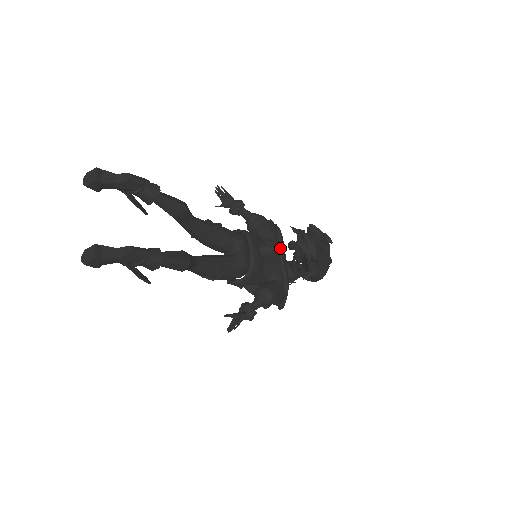
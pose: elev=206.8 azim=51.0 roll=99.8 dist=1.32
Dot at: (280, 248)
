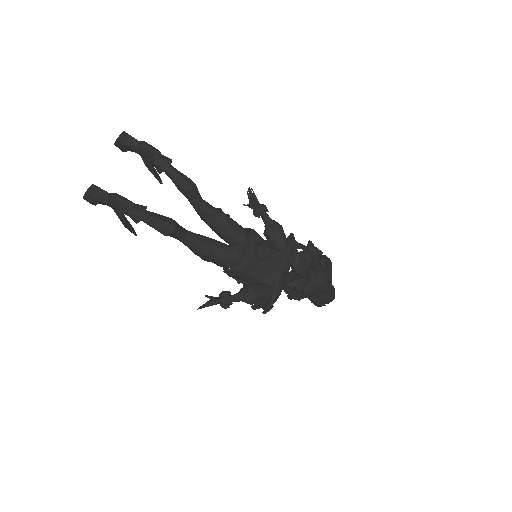
Dot at: (285, 258)
